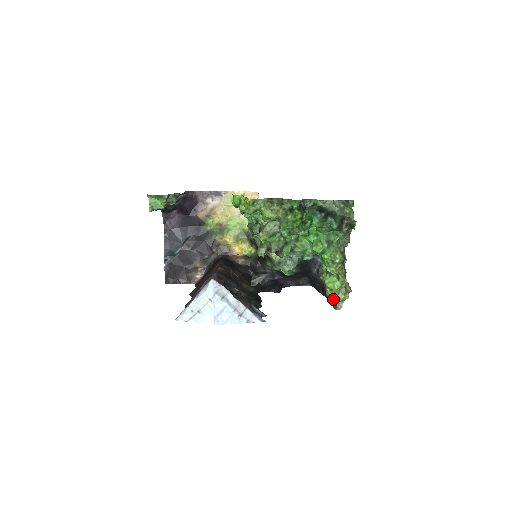
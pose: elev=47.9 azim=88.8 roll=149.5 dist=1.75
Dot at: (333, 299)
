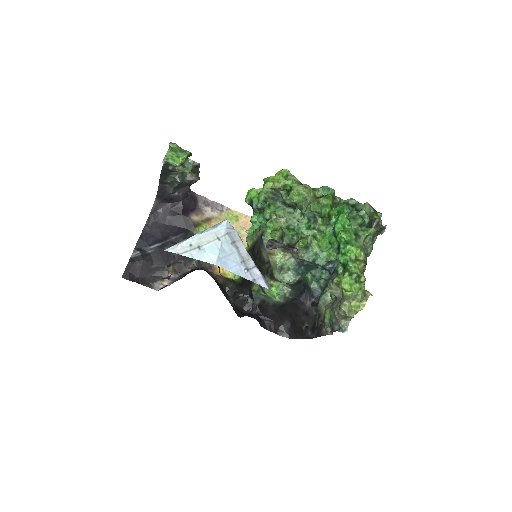
Dot at: (345, 306)
